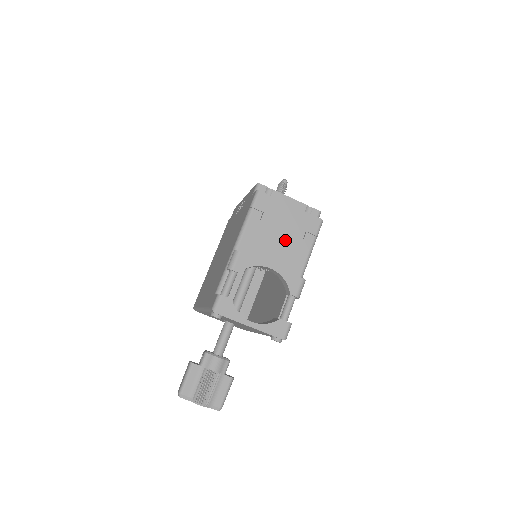
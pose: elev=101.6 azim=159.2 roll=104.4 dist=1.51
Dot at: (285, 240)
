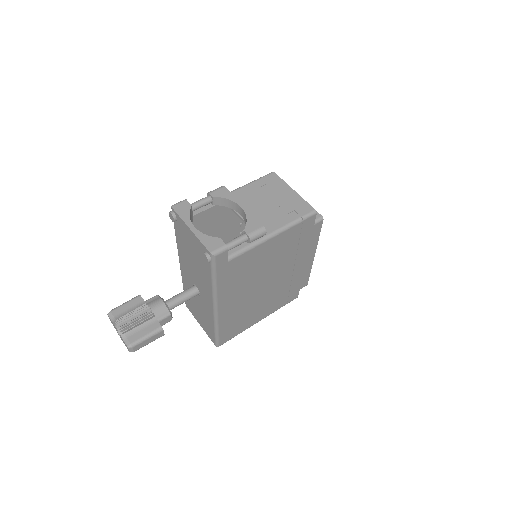
Dot at: (272, 207)
